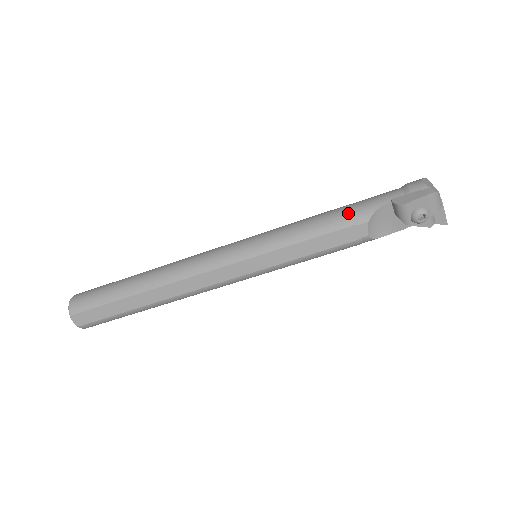
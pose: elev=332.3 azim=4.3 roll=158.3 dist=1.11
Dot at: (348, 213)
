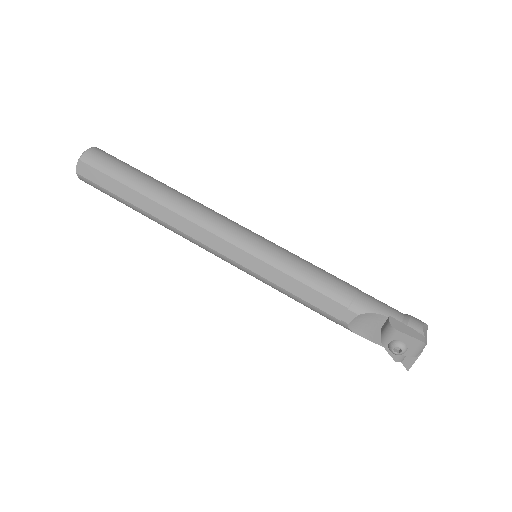
Dot at: (351, 294)
